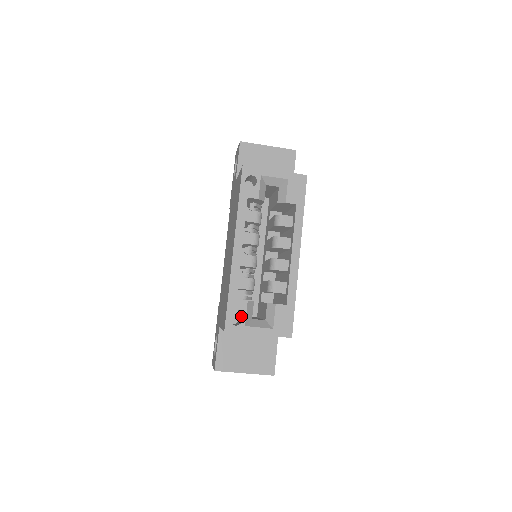
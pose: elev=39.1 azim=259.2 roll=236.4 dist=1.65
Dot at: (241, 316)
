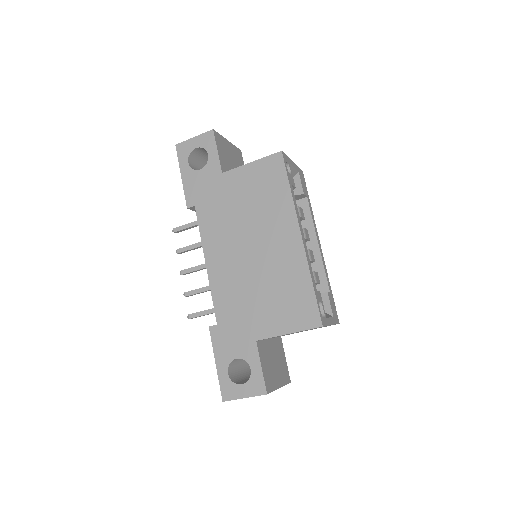
Dot at: occluded
